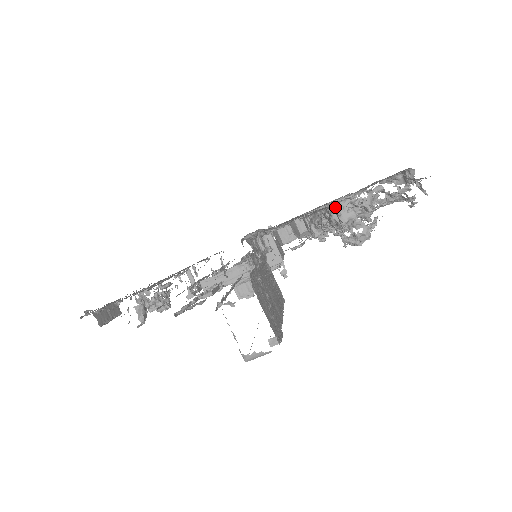
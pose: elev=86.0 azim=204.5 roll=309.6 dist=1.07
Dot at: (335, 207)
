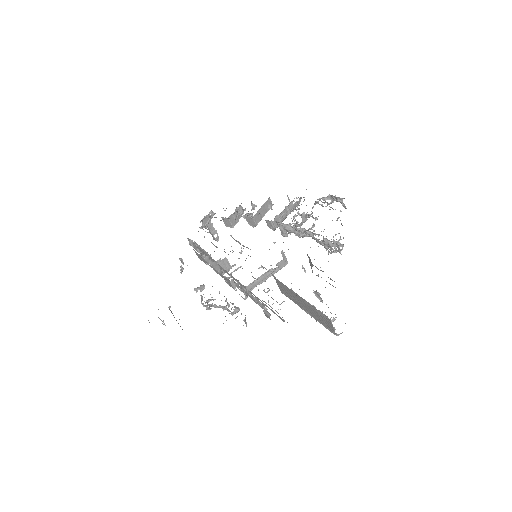
Dot at: (285, 211)
